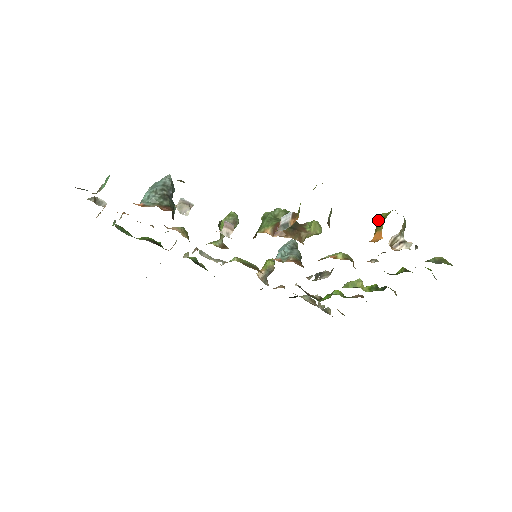
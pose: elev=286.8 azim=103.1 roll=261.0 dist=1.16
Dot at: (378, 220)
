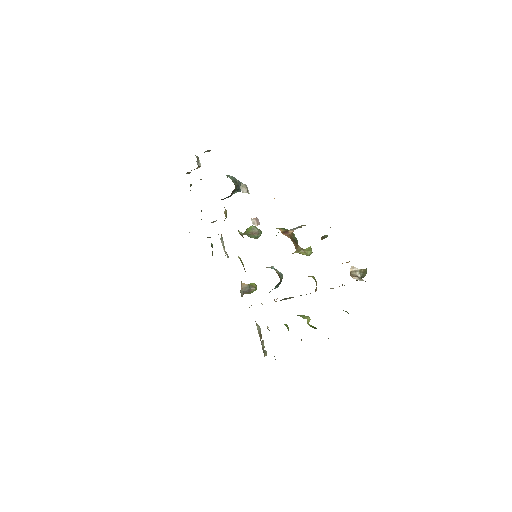
Dot at: occluded
